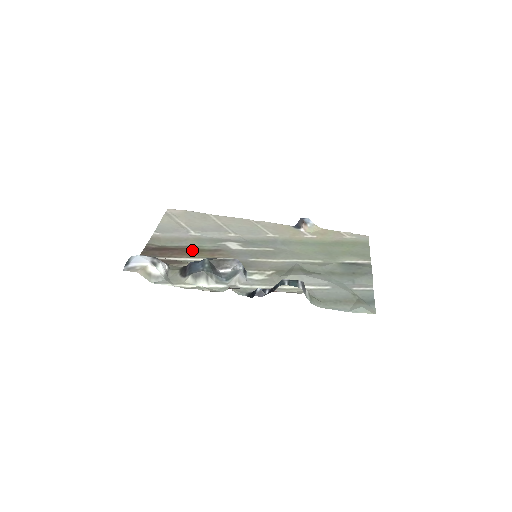
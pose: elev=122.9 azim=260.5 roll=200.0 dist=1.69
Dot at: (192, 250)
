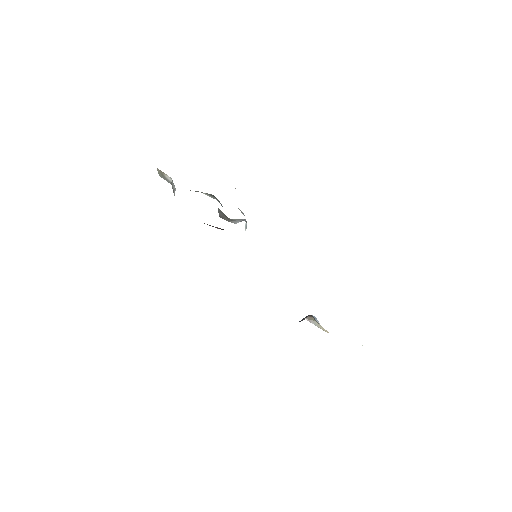
Dot at: occluded
